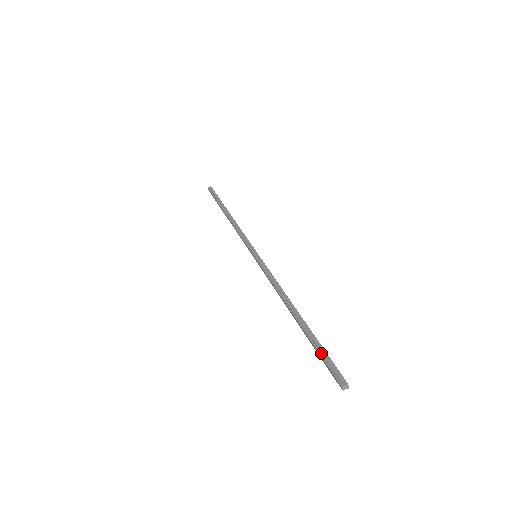
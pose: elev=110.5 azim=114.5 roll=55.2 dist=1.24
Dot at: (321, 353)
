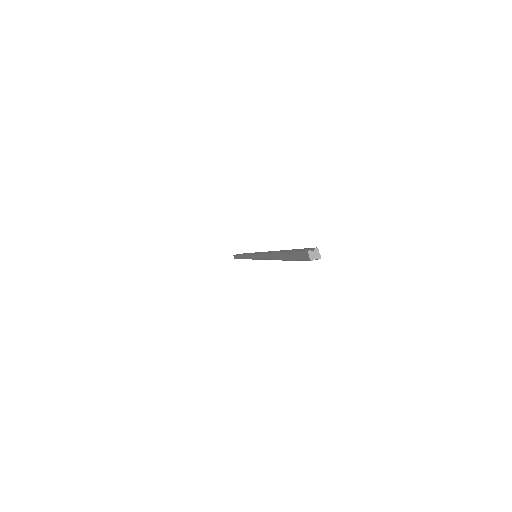
Dot at: (293, 251)
